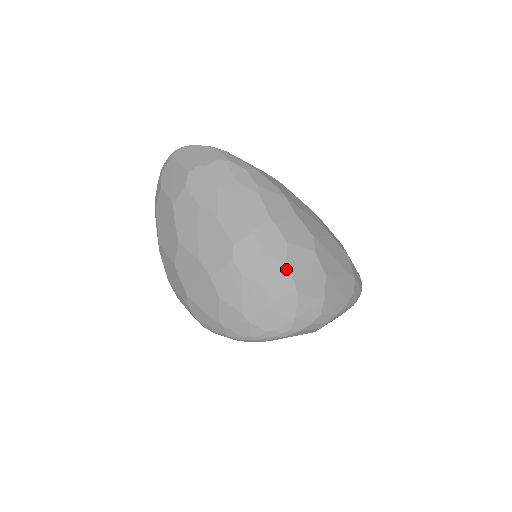
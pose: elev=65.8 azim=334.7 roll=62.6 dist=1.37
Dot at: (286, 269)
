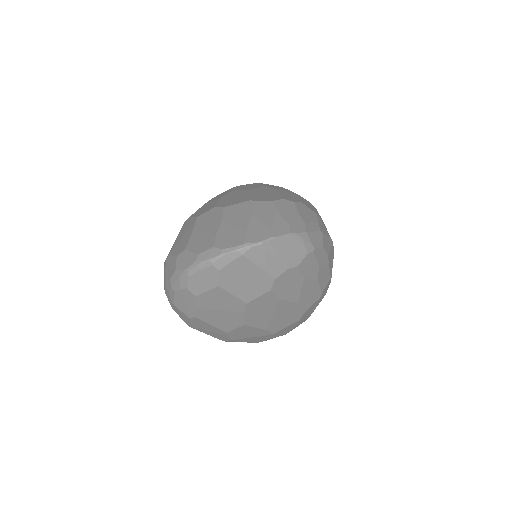
Dot at: occluded
